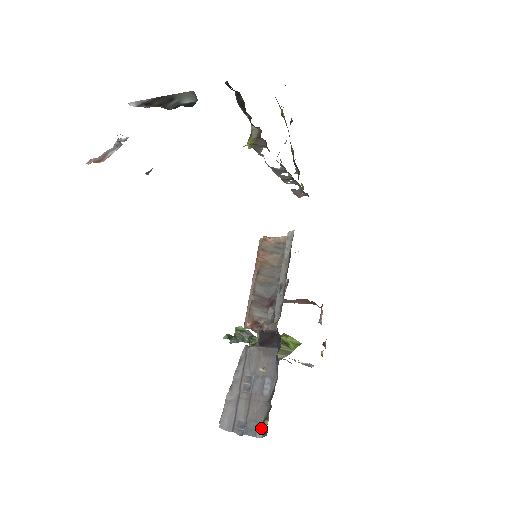
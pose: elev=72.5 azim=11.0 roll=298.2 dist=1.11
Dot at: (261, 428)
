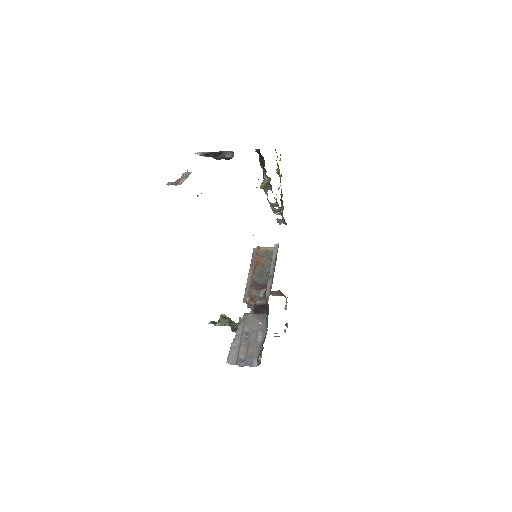
Dot at: (256, 361)
